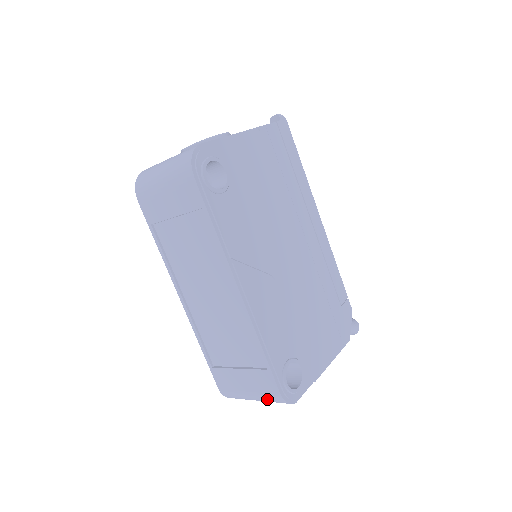
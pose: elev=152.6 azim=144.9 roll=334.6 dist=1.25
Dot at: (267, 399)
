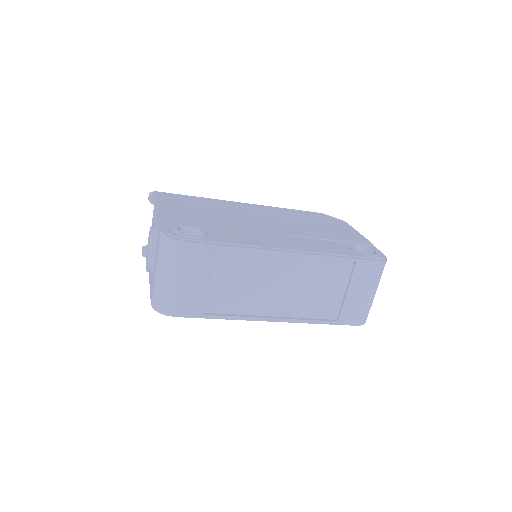
Dot at: (378, 279)
